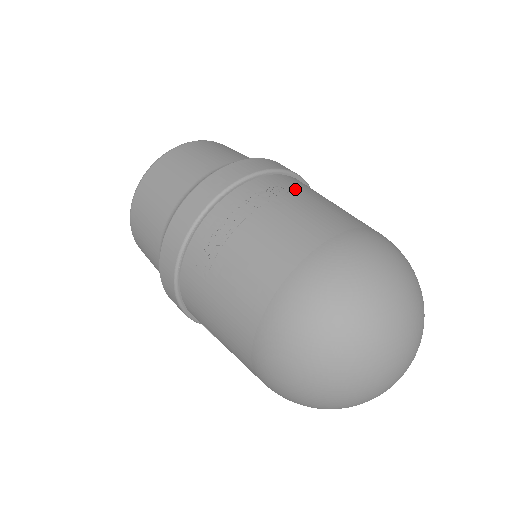
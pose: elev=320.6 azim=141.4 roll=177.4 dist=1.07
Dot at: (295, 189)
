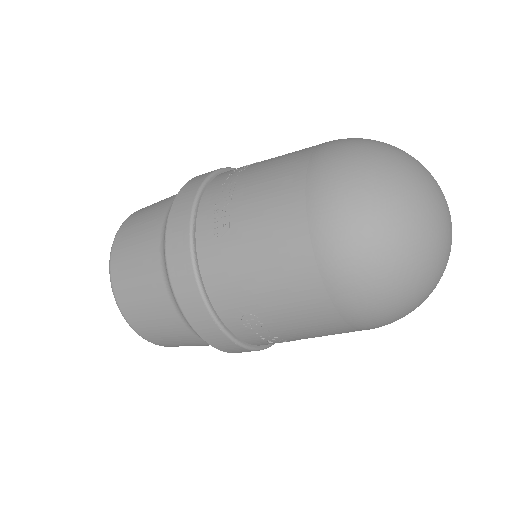
Dot at: occluded
